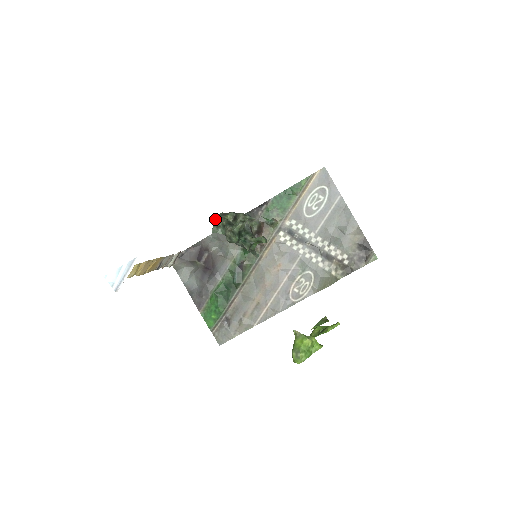
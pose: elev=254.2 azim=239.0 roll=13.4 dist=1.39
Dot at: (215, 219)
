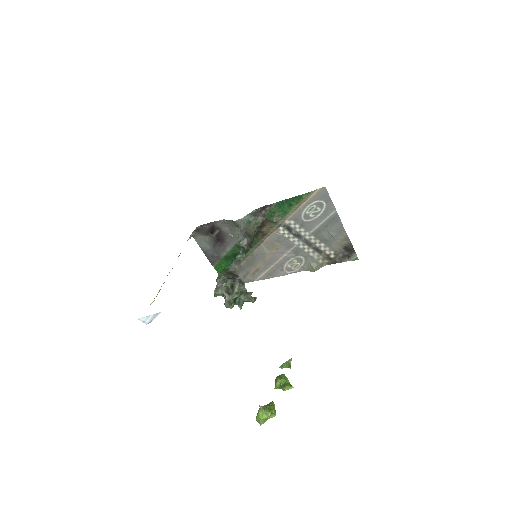
Dot at: (216, 290)
